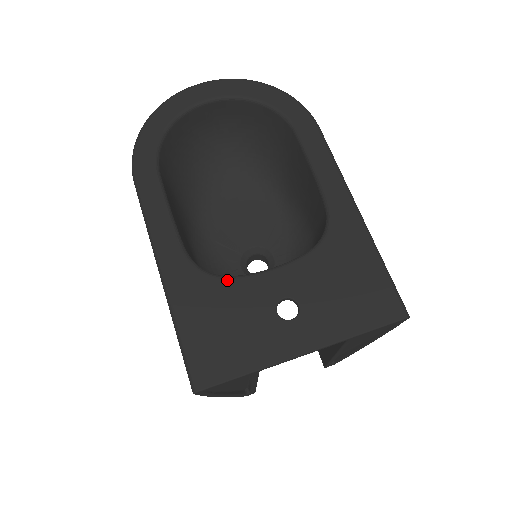
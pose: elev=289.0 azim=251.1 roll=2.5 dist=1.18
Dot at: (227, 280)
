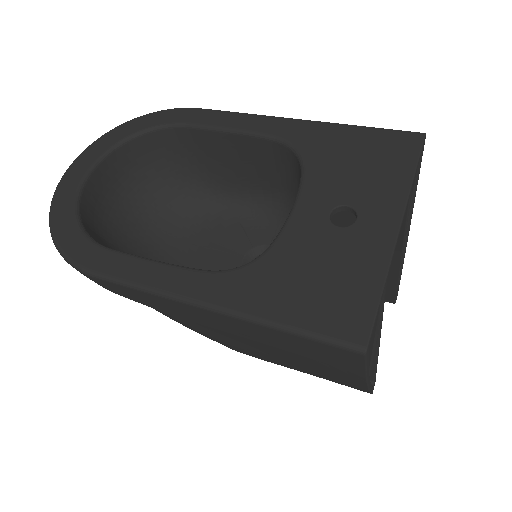
Dot at: (270, 250)
